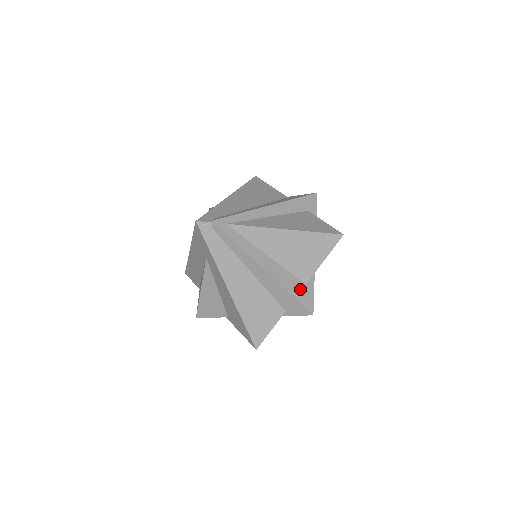
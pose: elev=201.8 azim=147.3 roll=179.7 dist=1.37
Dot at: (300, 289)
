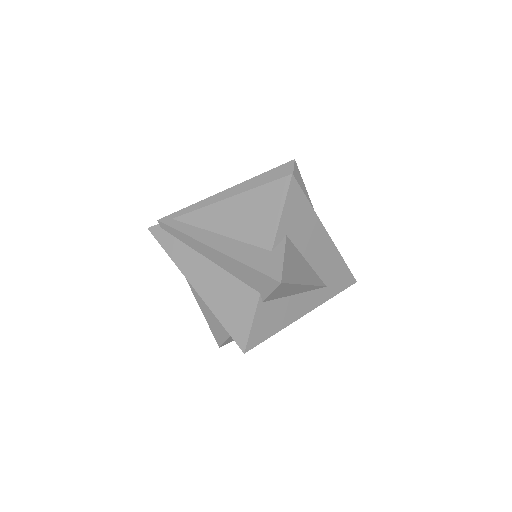
Dot at: (262, 258)
